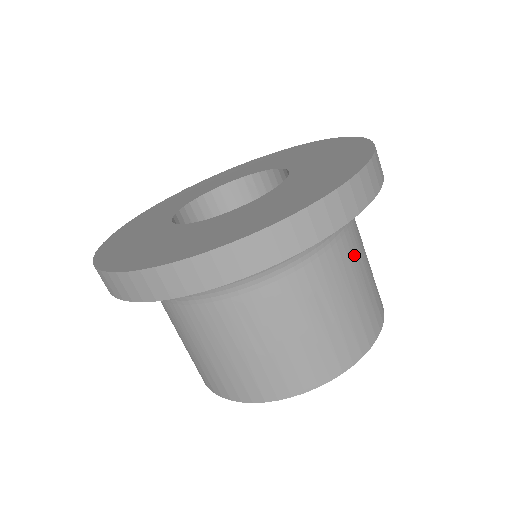
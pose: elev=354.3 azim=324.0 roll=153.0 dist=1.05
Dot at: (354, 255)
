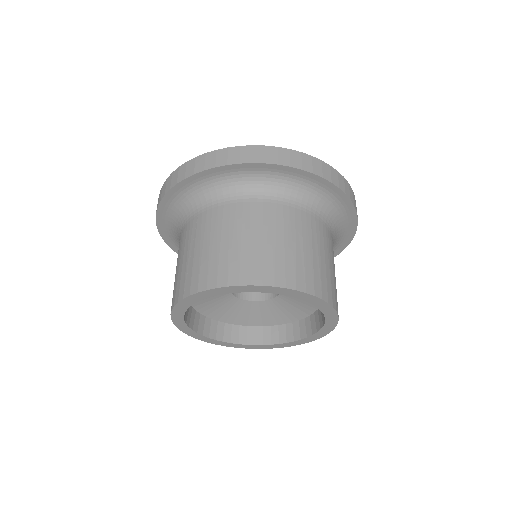
Dot at: occluded
